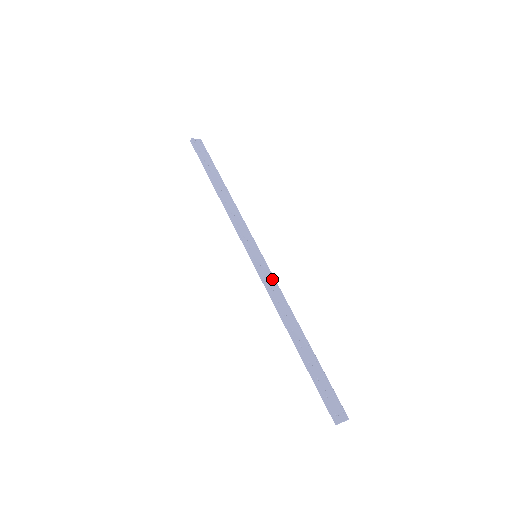
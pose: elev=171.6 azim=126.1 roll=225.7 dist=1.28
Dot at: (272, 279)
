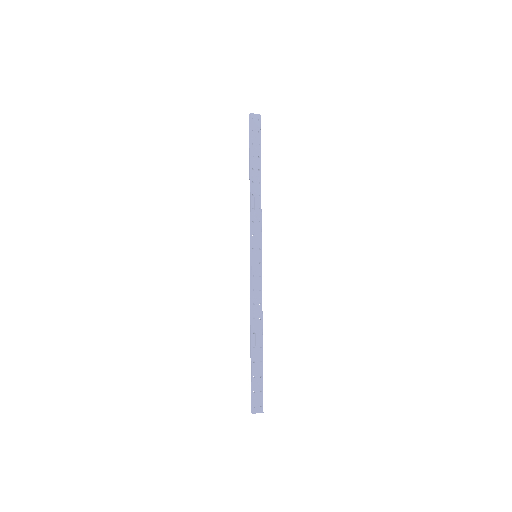
Dot at: (259, 282)
